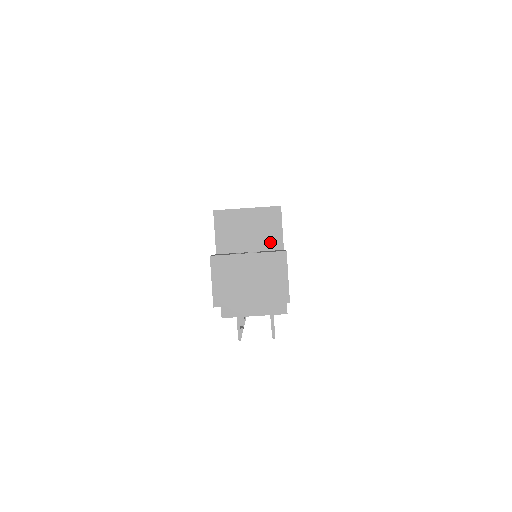
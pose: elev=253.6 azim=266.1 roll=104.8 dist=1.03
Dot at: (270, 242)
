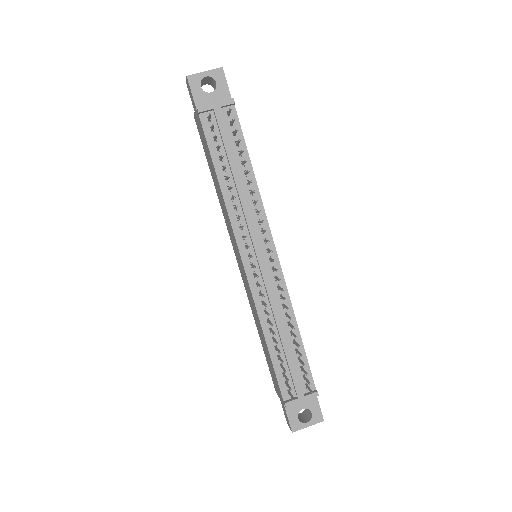
Dot at: occluded
